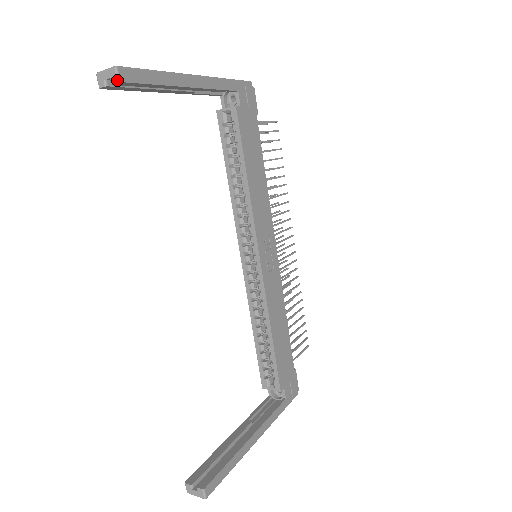
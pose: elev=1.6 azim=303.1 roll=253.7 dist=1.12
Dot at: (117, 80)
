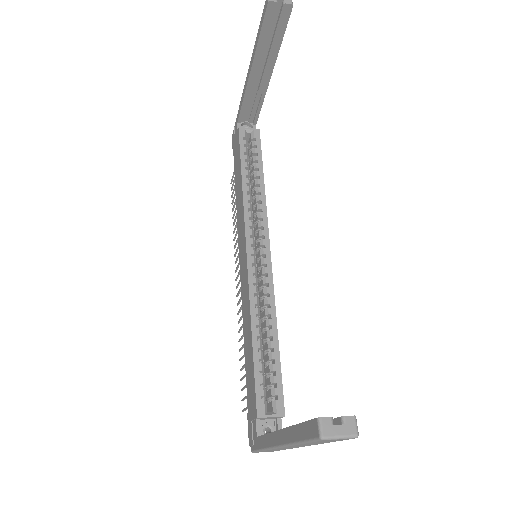
Dot at: (292, 3)
